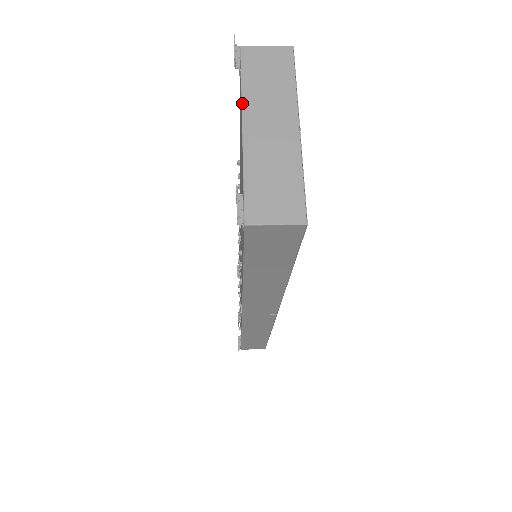
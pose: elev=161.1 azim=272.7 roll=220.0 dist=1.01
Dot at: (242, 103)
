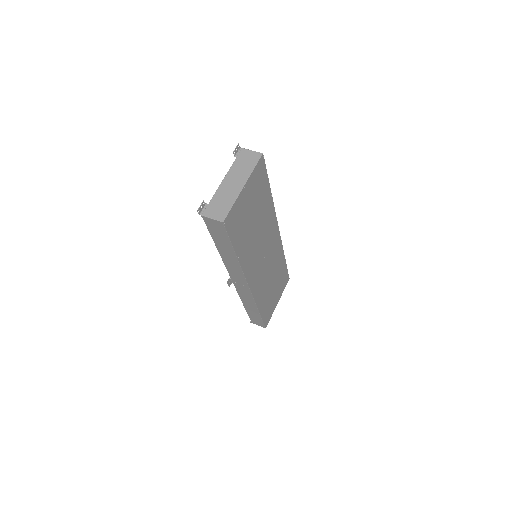
Dot at: (228, 171)
